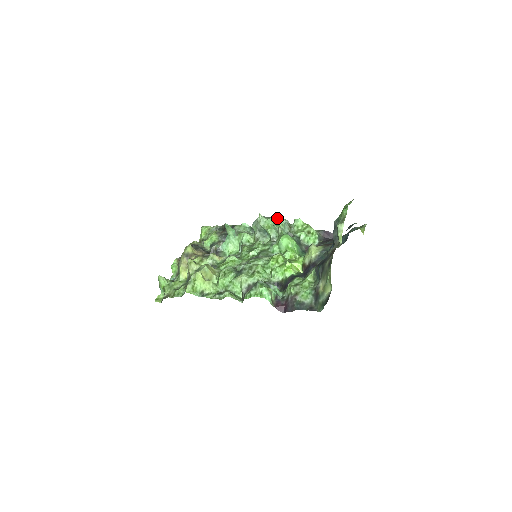
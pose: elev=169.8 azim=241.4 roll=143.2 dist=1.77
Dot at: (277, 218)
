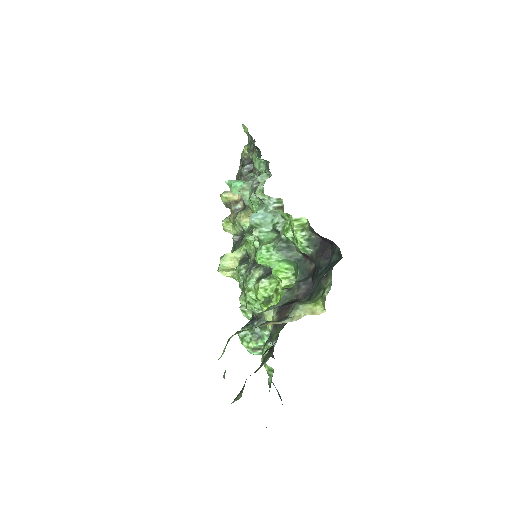
Dot at: (257, 196)
